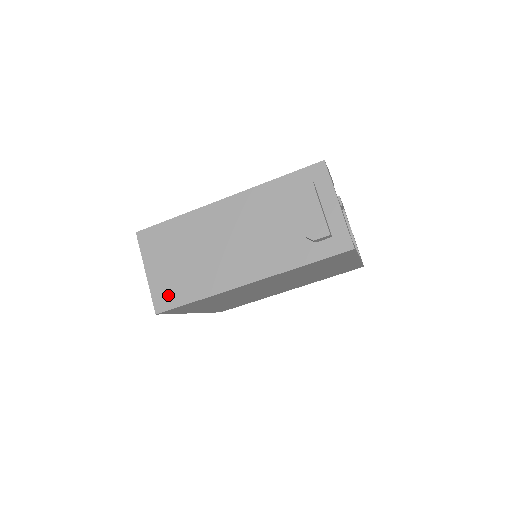
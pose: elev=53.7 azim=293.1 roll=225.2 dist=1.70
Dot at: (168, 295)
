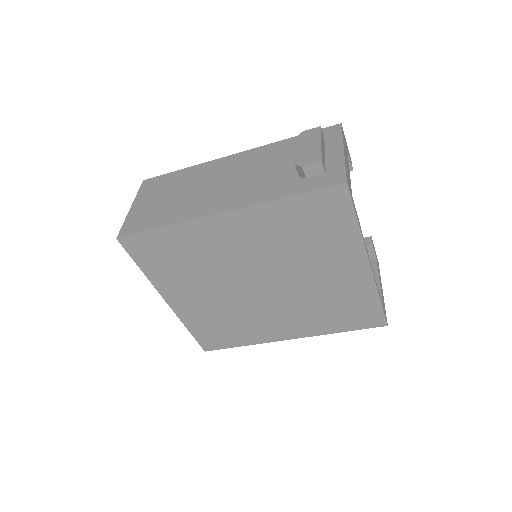
Dot at: (138, 223)
